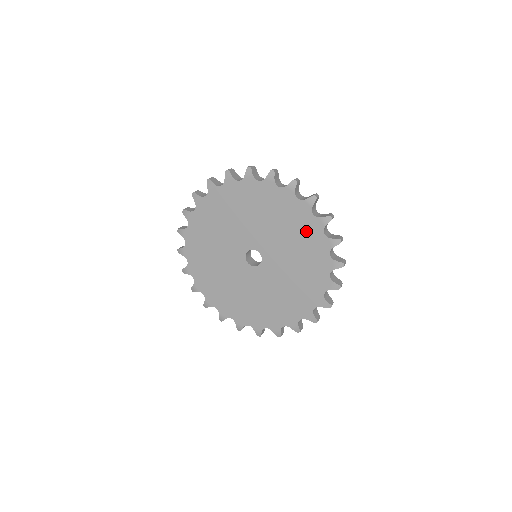
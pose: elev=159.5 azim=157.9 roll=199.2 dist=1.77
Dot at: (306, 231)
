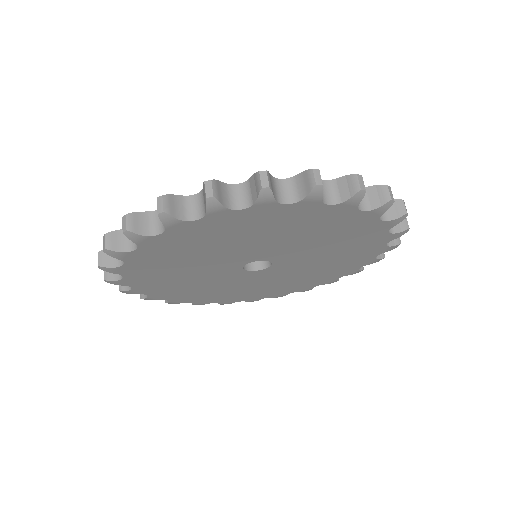
Dot at: (347, 226)
